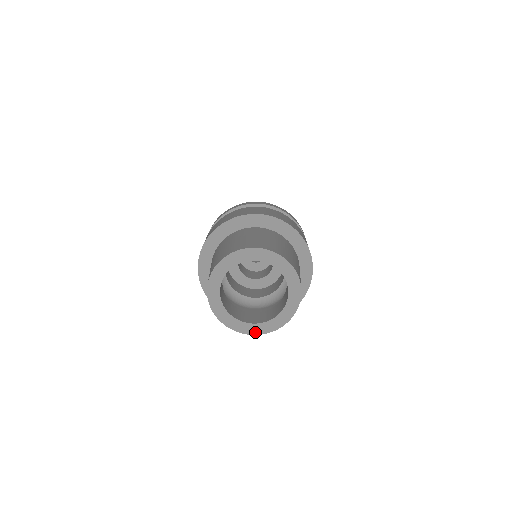
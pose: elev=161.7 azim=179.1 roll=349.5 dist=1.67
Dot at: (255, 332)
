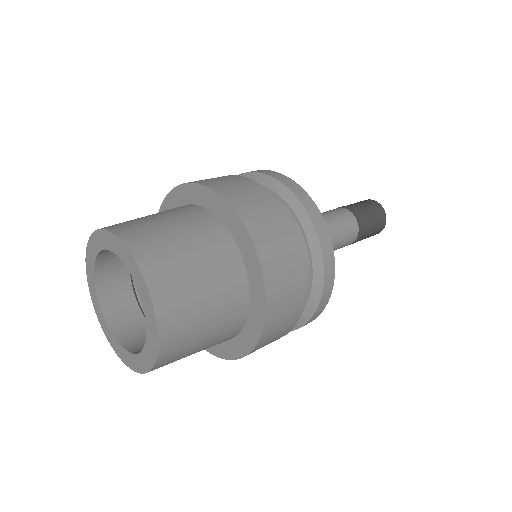
Dot at: (109, 338)
